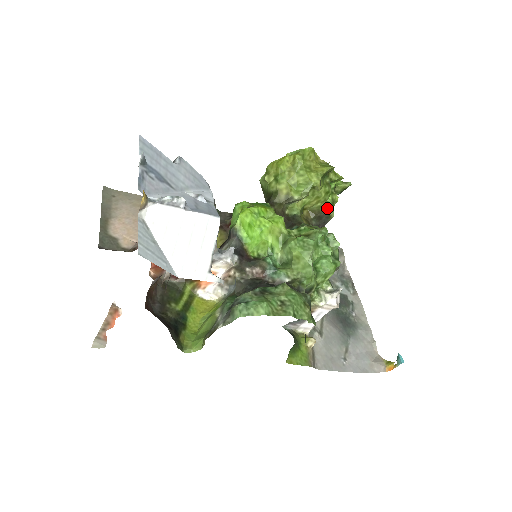
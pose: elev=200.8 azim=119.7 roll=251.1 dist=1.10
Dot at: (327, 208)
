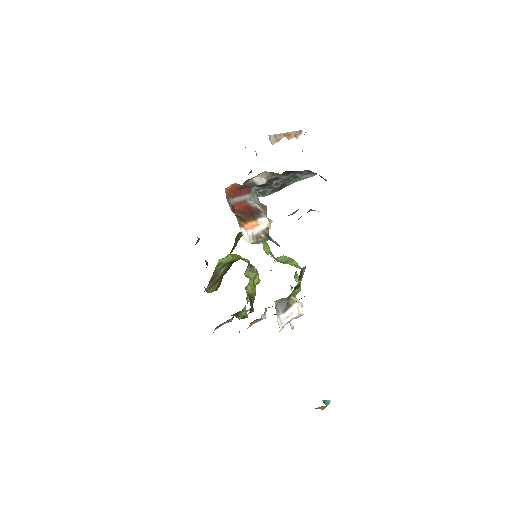
Dot at: occluded
